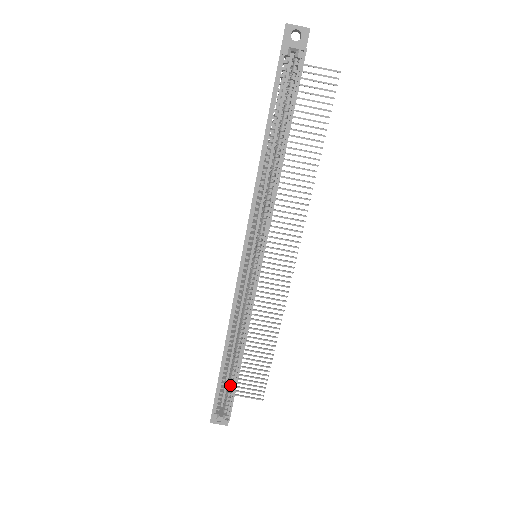
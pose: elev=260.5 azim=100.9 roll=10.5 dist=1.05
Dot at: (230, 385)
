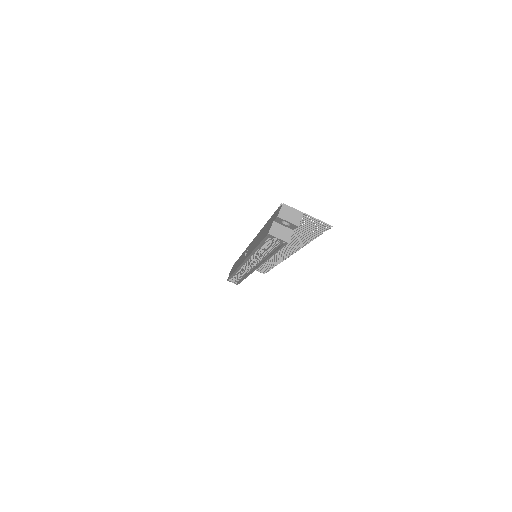
Dot at: (238, 279)
